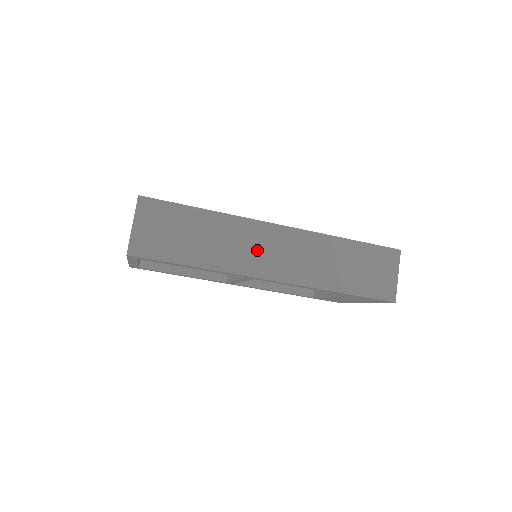
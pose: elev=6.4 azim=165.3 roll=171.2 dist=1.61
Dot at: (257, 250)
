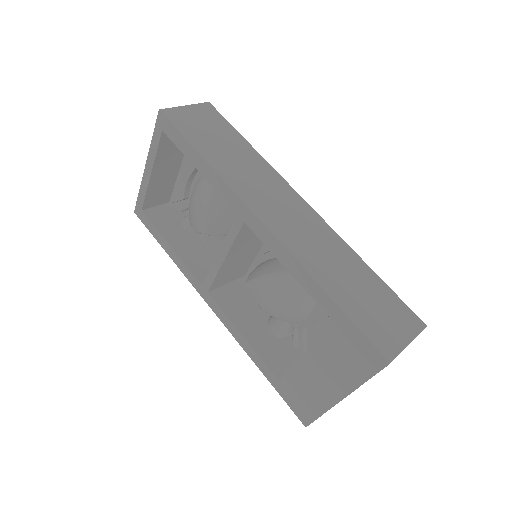
Dot at: (269, 196)
